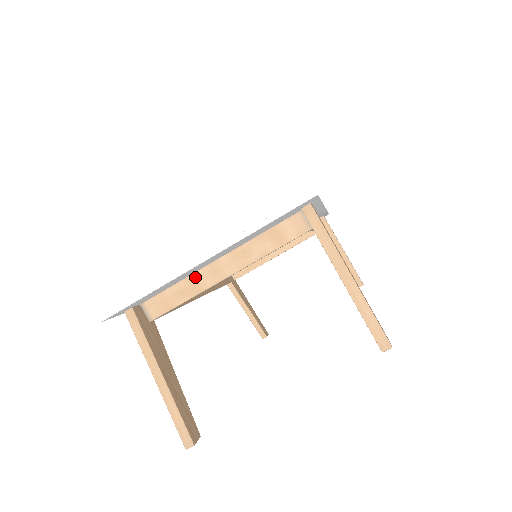
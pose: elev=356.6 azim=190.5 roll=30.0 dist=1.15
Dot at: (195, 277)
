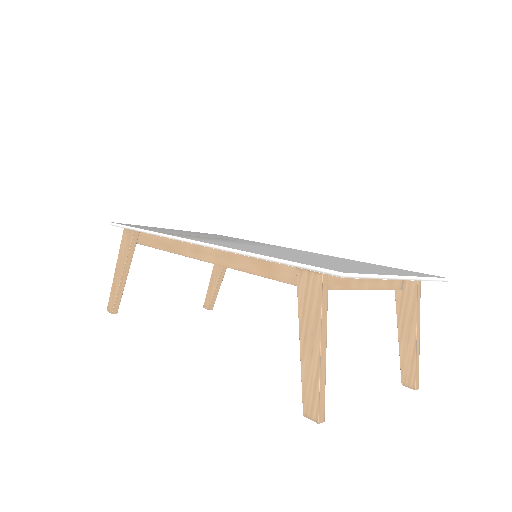
Dot at: occluded
